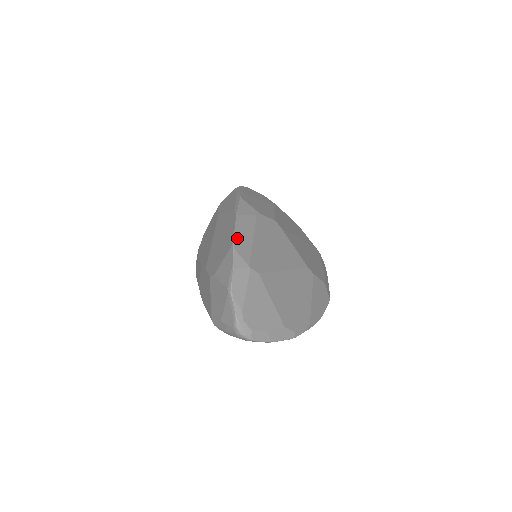
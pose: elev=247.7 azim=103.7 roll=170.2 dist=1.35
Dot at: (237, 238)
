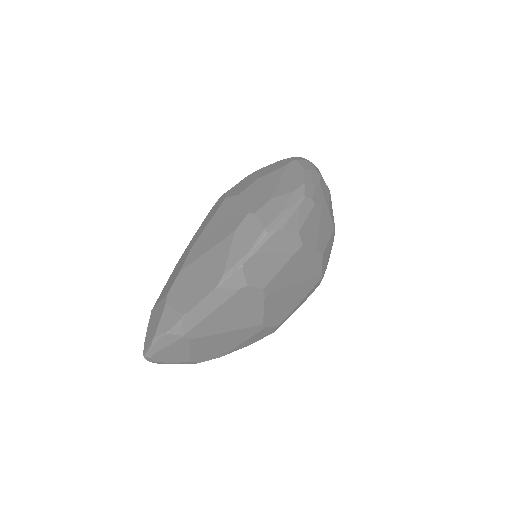
Dot at: (194, 311)
